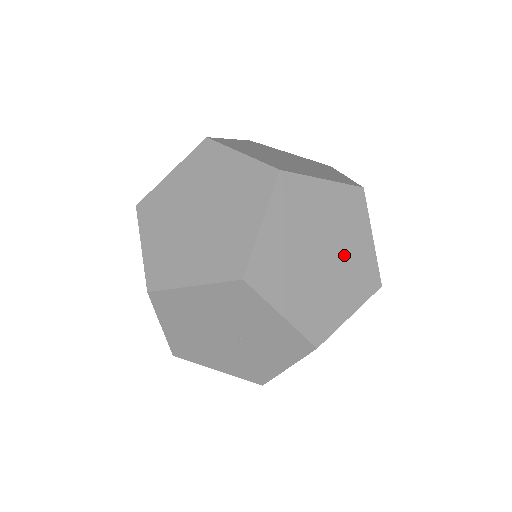
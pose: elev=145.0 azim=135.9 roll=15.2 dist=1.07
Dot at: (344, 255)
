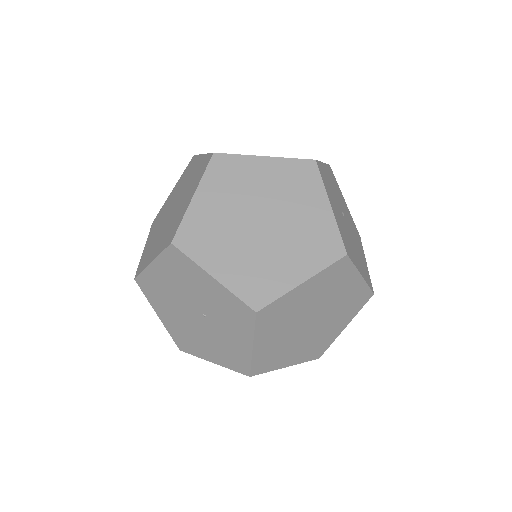
Dot at: (291, 223)
